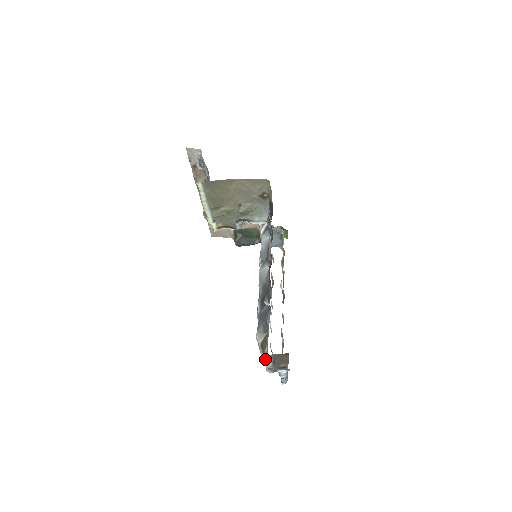
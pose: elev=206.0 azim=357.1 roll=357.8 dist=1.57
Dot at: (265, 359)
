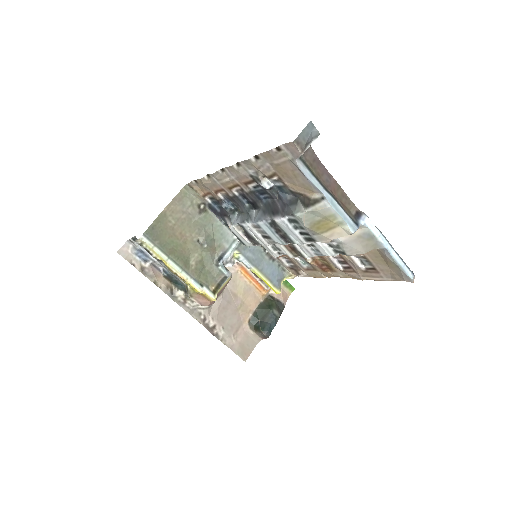
Dot at: (321, 203)
